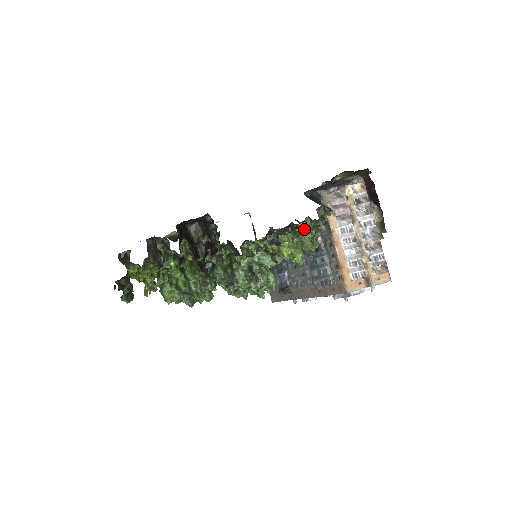
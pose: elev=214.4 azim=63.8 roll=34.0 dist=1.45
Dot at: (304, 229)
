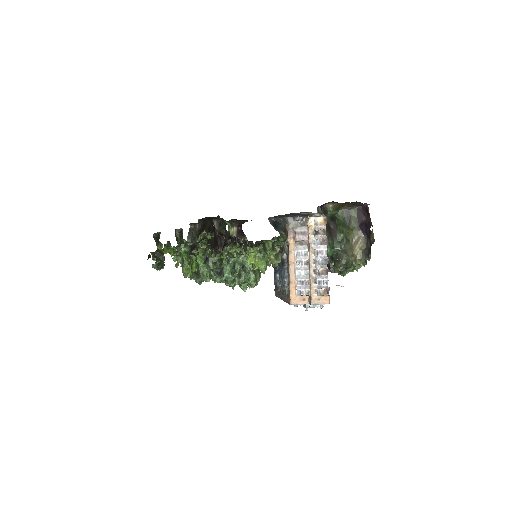
Dot at: (271, 245)
